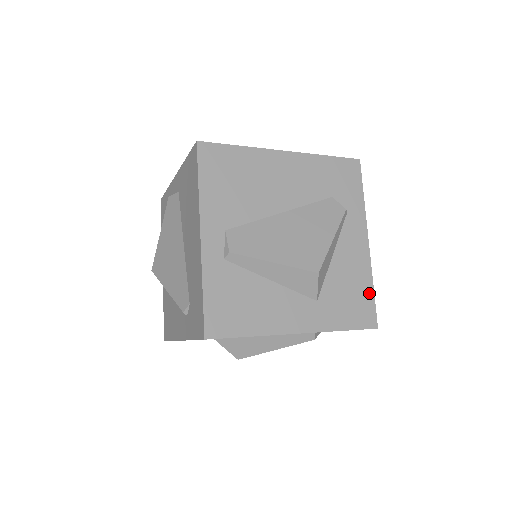
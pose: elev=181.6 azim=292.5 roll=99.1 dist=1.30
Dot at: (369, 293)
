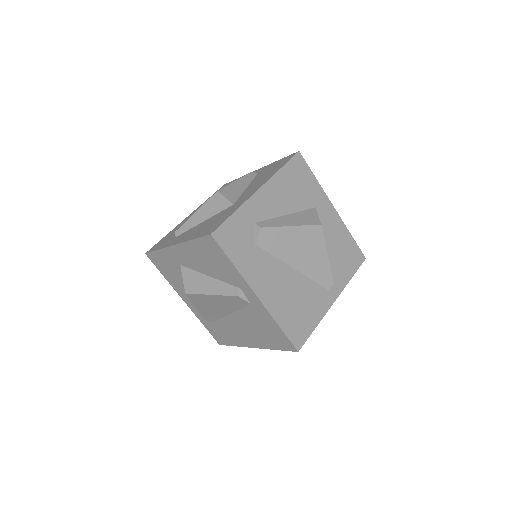
Dot at: occluded
